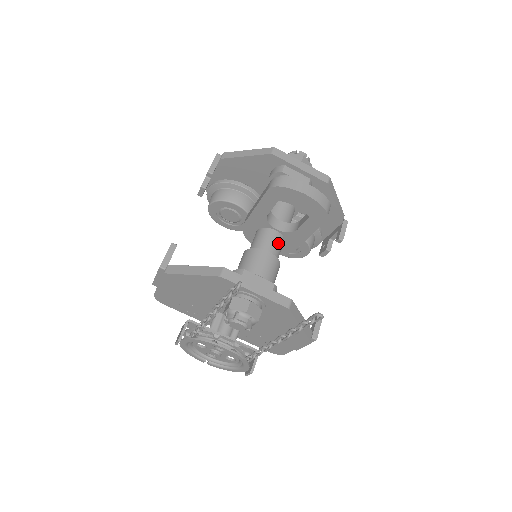
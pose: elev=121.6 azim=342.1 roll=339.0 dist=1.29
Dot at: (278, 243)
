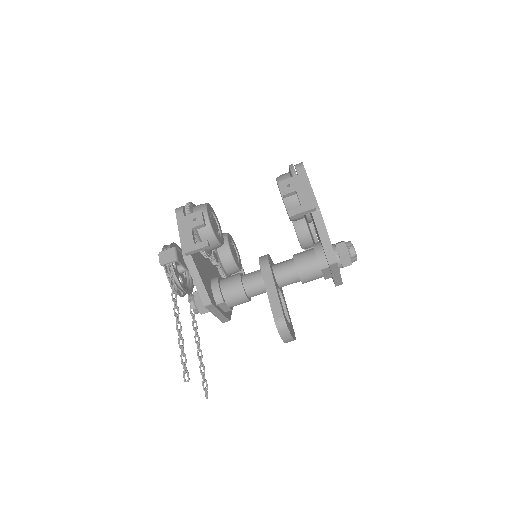
Dot at: (262, 293)
